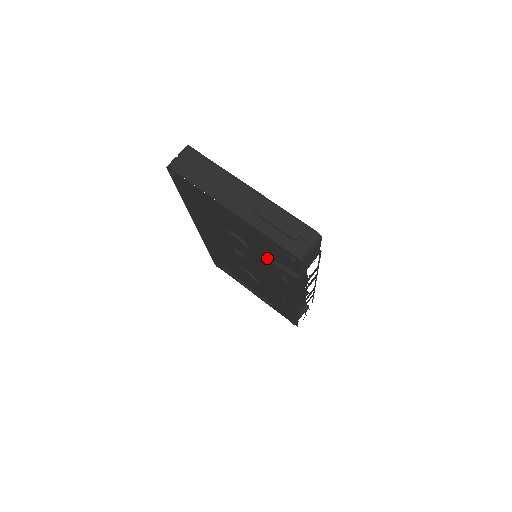
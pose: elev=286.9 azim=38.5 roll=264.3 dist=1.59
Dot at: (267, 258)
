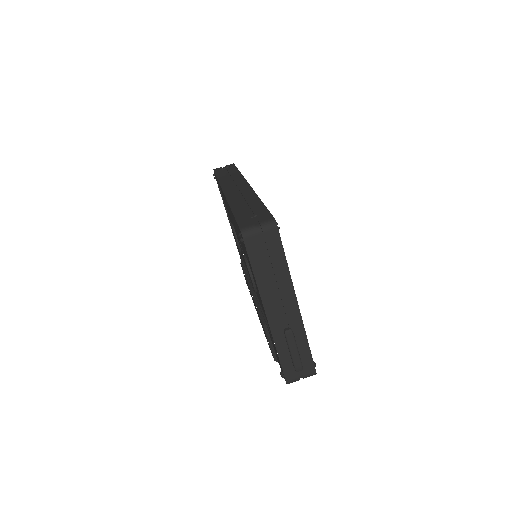
Dot at: (264, 318)
